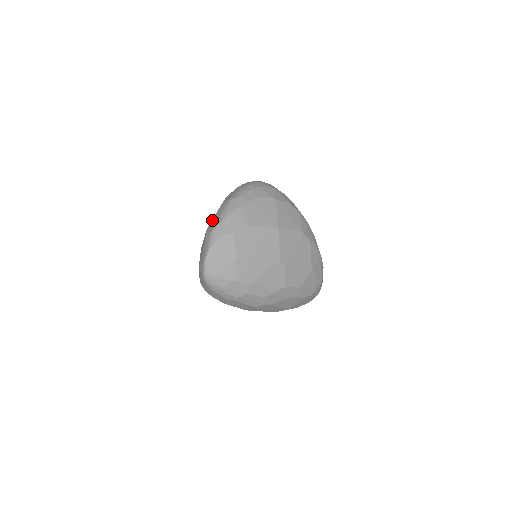
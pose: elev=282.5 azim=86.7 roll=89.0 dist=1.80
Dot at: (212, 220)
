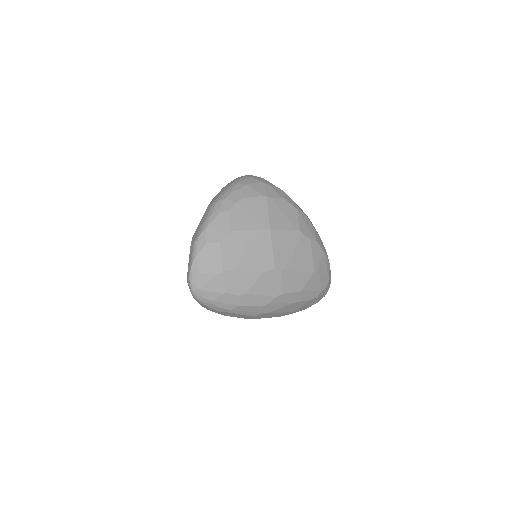
Dot at: occluded
